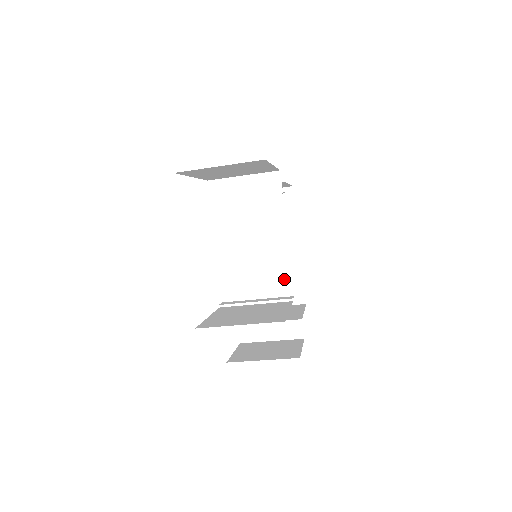
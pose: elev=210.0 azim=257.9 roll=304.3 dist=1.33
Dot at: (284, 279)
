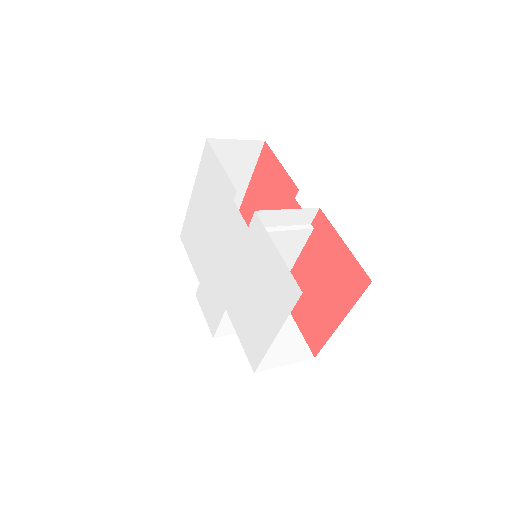
Dot at: occluded
